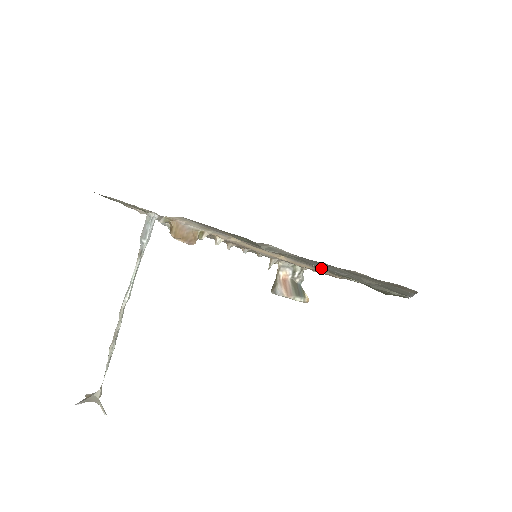
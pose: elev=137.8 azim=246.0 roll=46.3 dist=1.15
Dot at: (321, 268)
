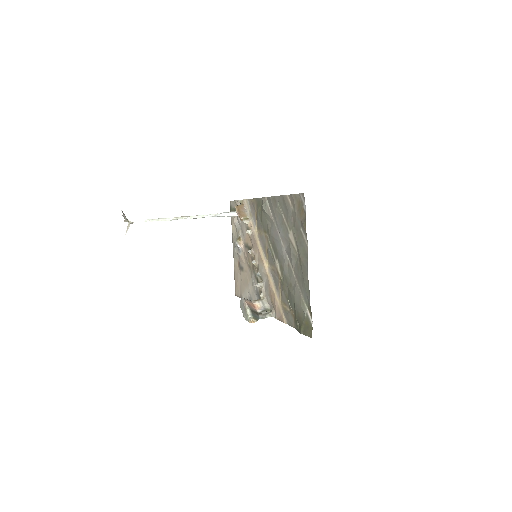
Dot at: (279, 268)
